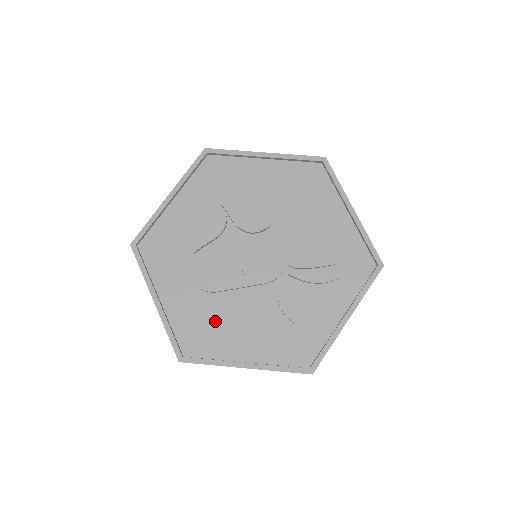
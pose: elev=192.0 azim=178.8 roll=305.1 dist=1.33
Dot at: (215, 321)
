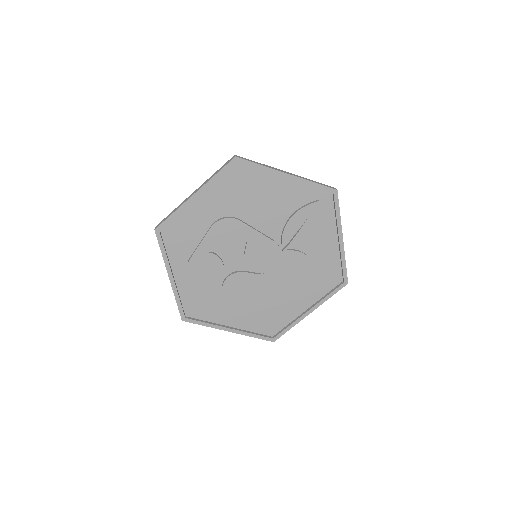
Dot at: (270, 308)
